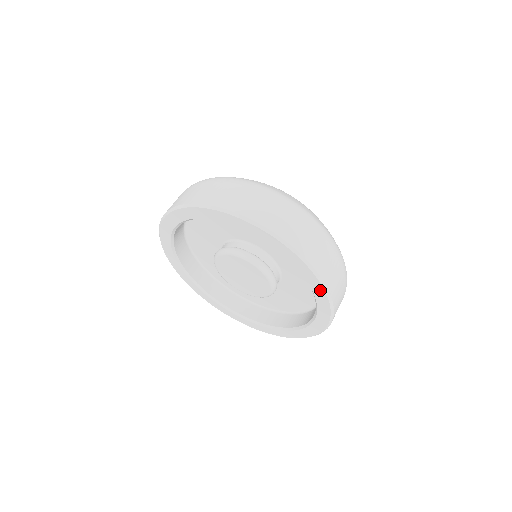
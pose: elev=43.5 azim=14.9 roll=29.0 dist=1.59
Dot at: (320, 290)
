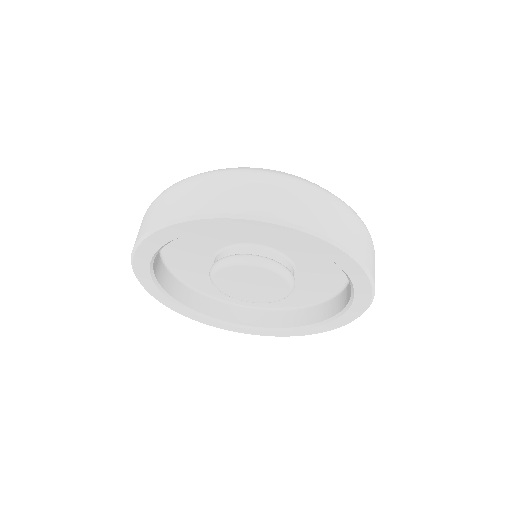
Dot at: (298, 235)
